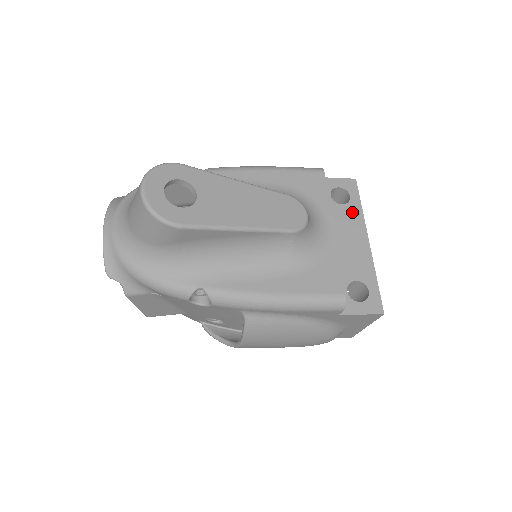
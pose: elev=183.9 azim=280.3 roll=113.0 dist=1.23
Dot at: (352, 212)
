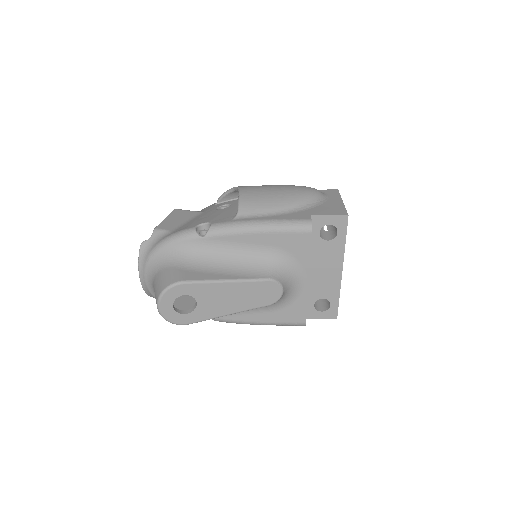
Dot at: (335, 247)
